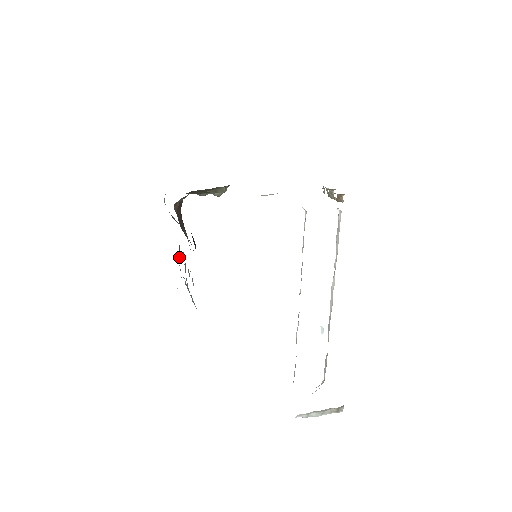
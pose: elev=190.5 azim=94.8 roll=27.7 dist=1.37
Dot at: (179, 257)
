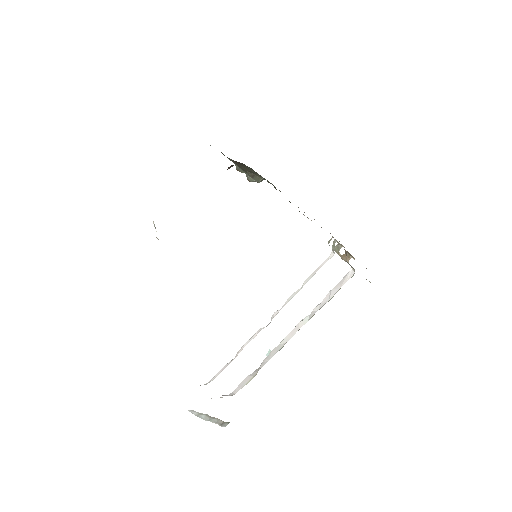
Dot at: occluded
